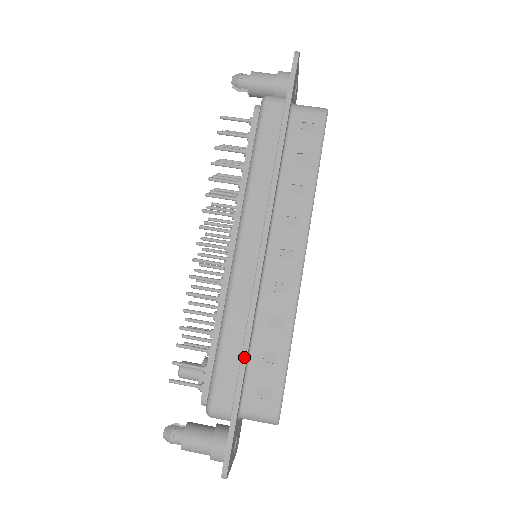
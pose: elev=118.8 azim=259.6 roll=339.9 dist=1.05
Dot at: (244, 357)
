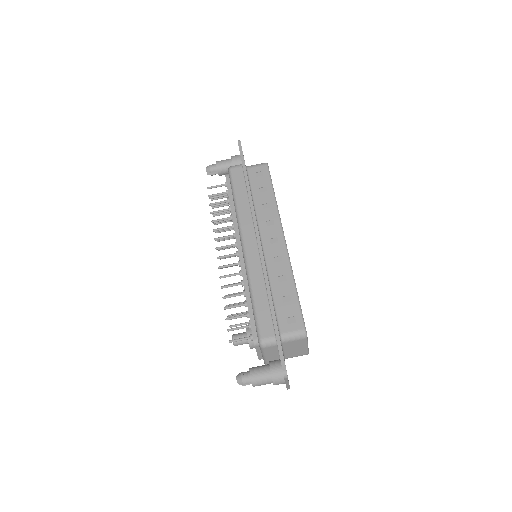
Dot at: (271, 301)
